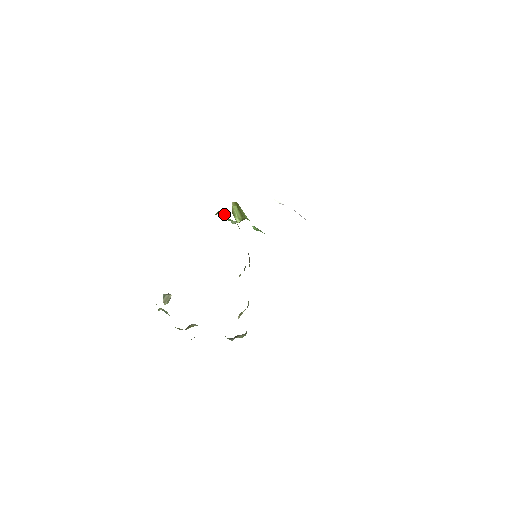
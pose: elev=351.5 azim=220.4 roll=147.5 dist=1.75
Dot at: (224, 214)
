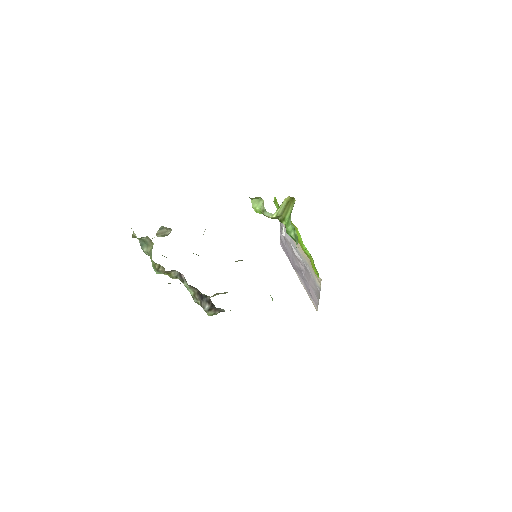
Dot at: (260, 203)
